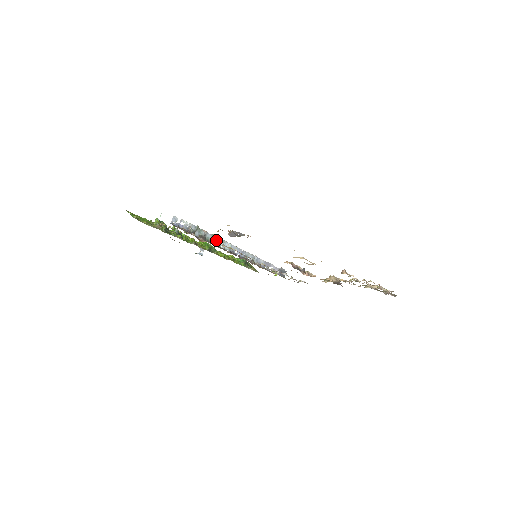
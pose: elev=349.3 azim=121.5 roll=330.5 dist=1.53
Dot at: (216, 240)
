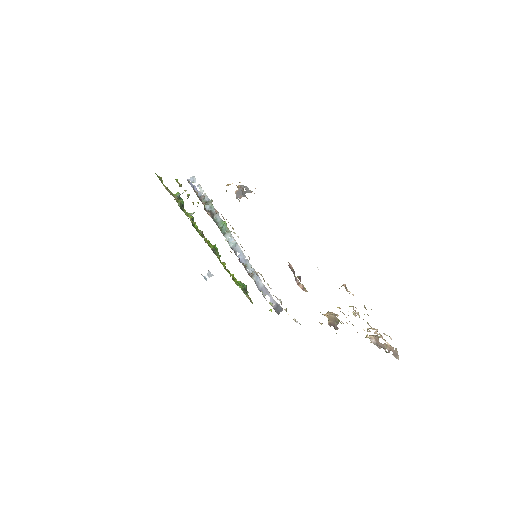
Dot at: (223, 227)
